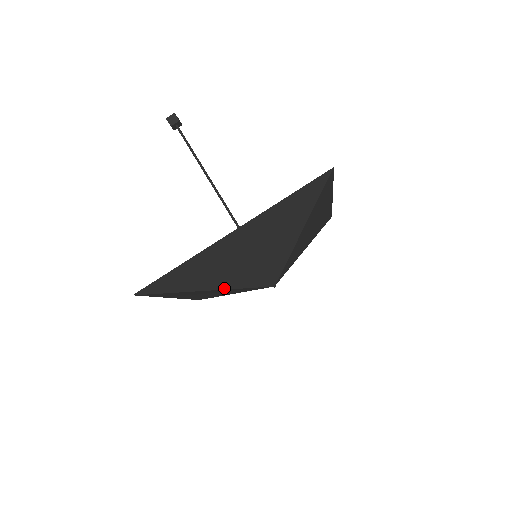
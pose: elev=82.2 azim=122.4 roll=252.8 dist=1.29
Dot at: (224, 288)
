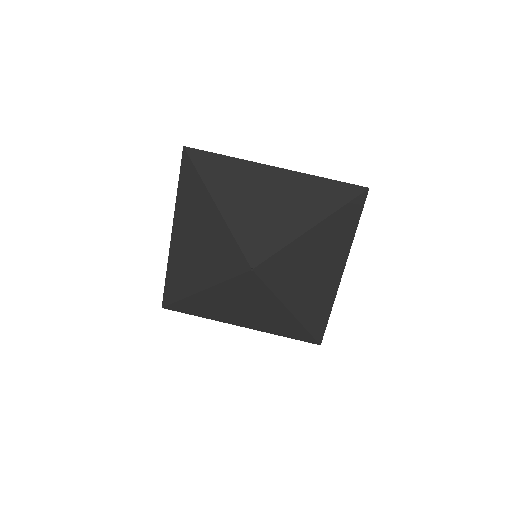
Dot at: (225, 218)
